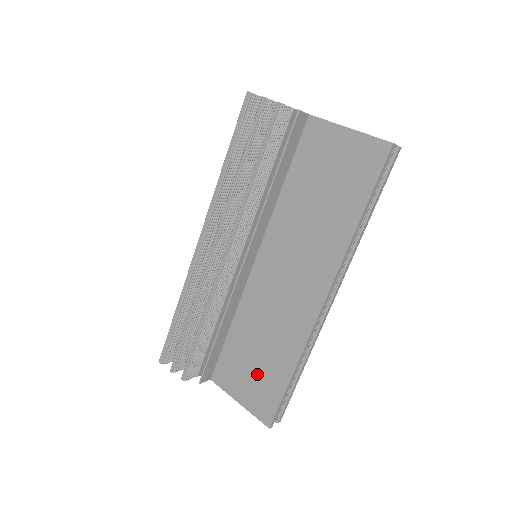
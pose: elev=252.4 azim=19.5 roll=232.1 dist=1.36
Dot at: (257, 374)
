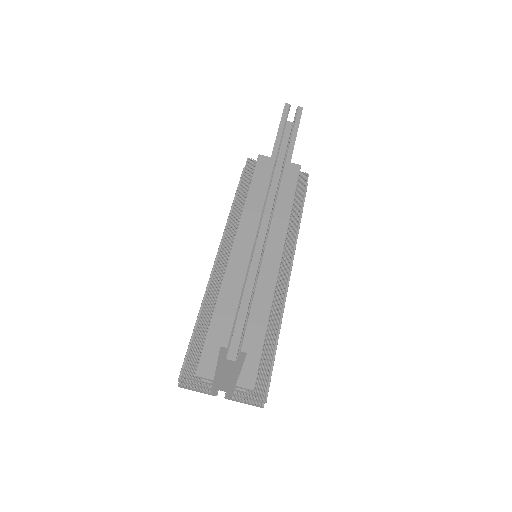
Dot at: occluded
